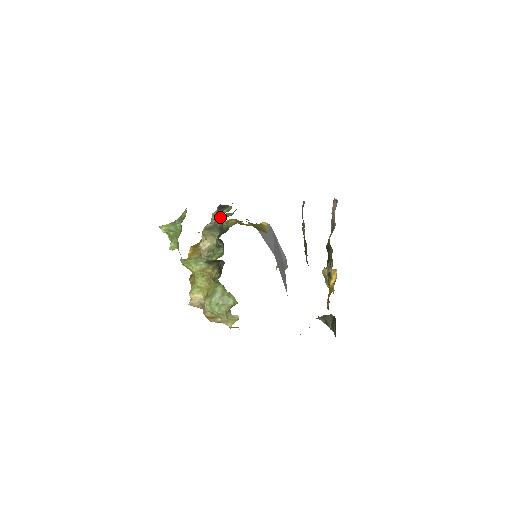
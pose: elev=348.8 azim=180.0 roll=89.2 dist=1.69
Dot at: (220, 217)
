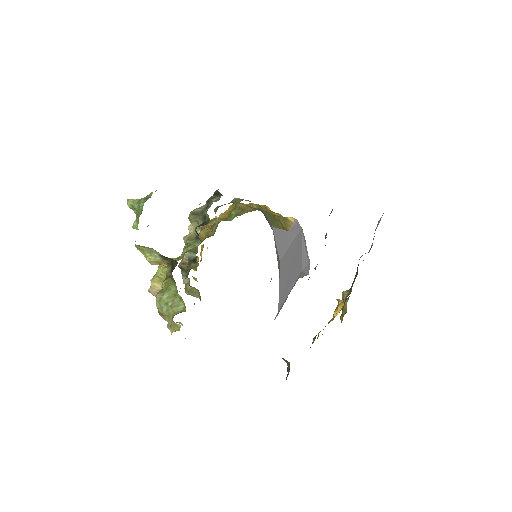
Dot at: (209, 205)
